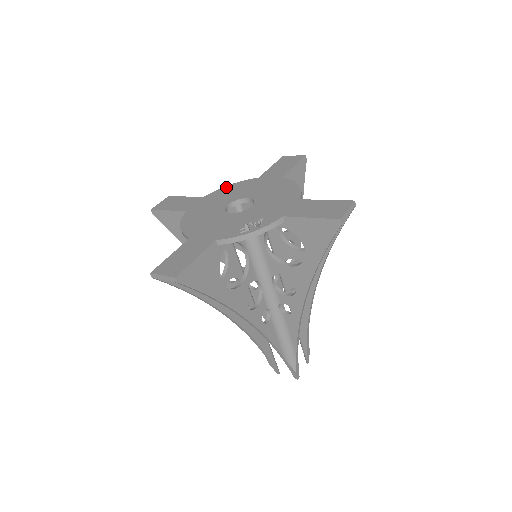
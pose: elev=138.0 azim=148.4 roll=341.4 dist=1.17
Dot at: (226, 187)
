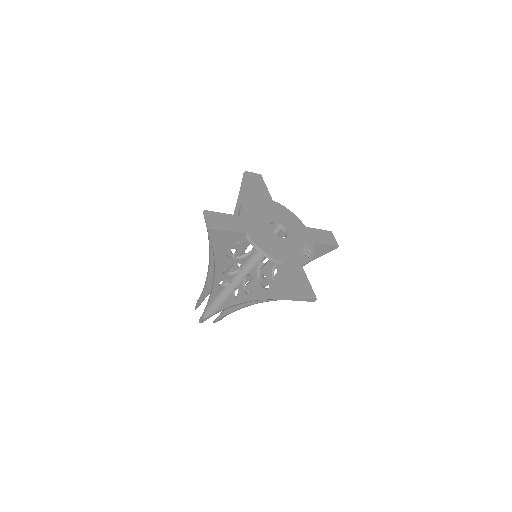
Dot at: (245, 205)
